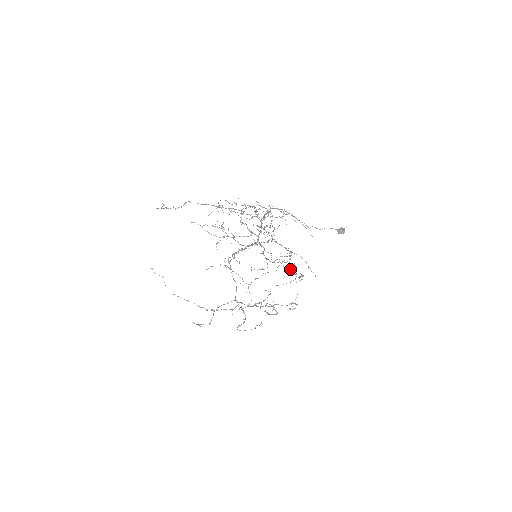
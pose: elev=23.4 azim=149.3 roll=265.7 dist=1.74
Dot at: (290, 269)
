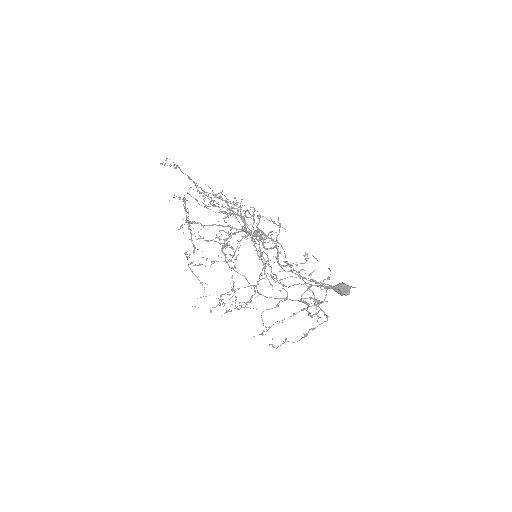
Dot at: occluded
